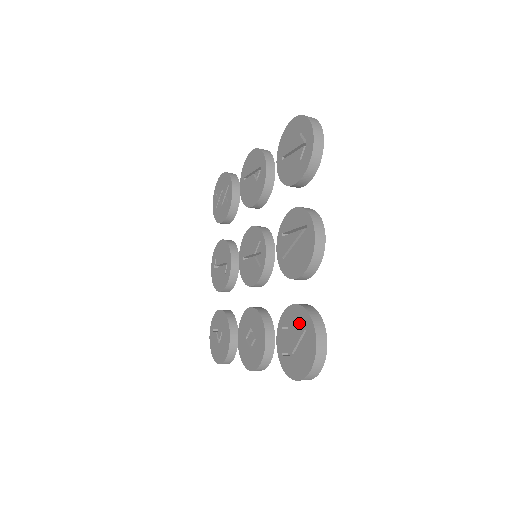
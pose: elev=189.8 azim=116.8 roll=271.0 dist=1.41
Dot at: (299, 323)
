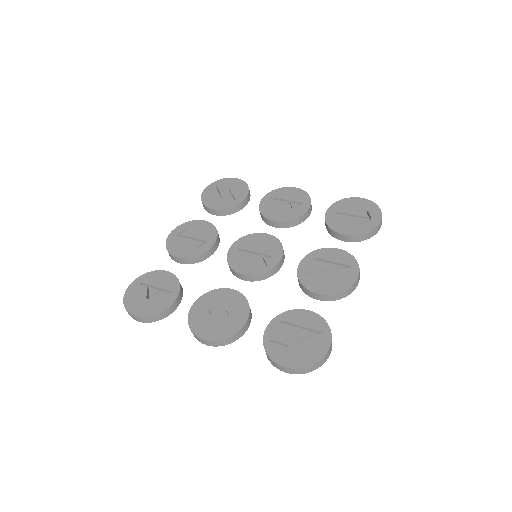
Dot at: (311, 326)
